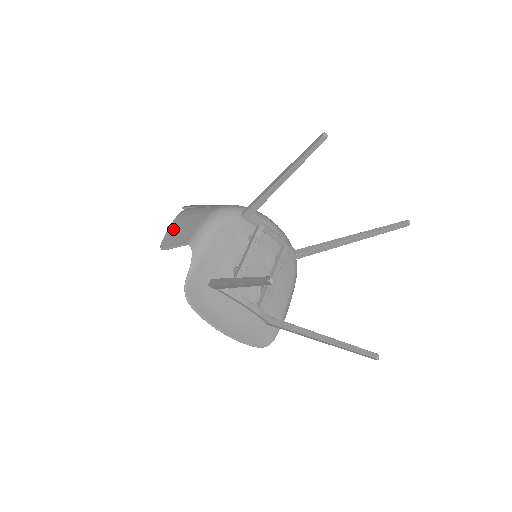
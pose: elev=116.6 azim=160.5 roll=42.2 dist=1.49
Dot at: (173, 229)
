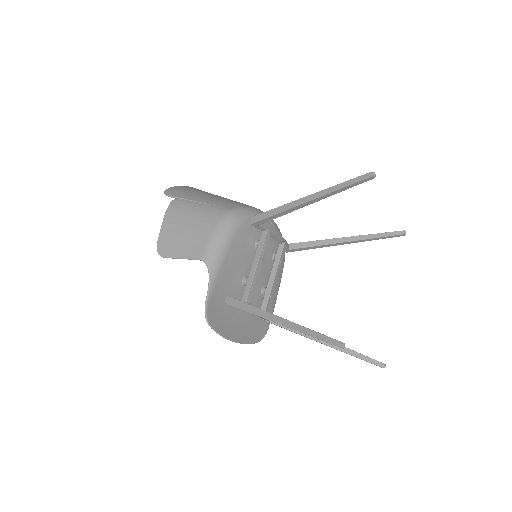
Dot at: (170, 231)
